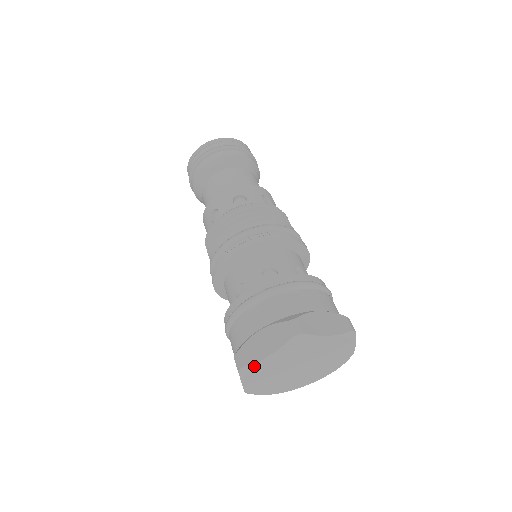
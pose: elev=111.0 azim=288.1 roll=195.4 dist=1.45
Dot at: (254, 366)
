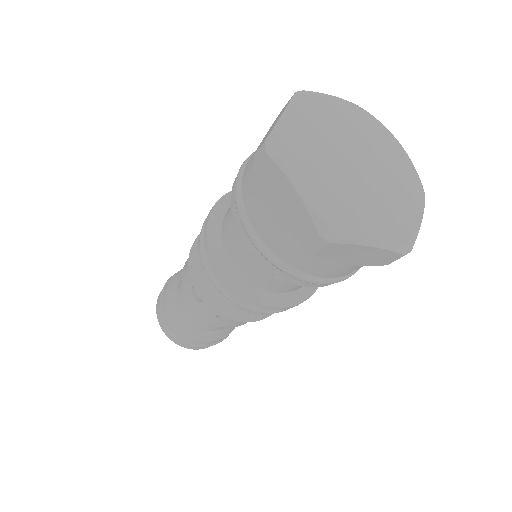
Dot at: (278, 130)
